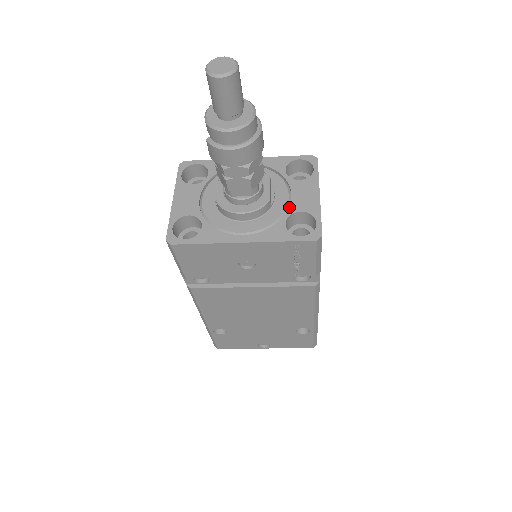
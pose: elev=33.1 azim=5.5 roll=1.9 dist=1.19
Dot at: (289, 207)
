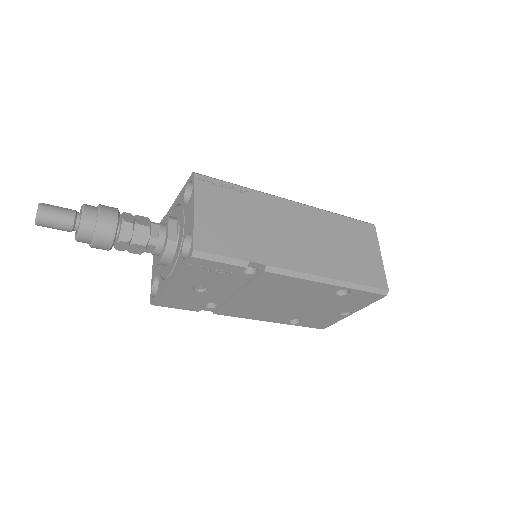
Dot at: (183, 235)
